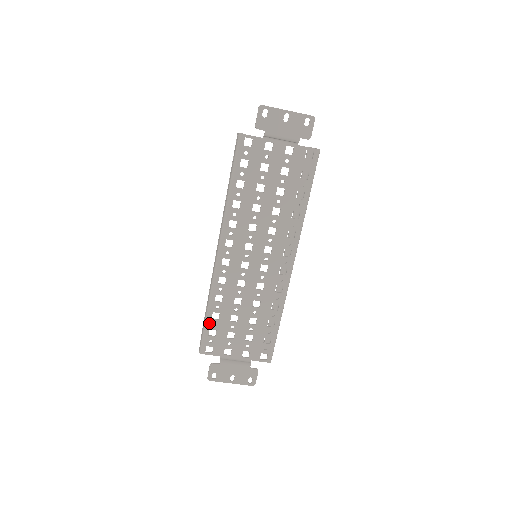
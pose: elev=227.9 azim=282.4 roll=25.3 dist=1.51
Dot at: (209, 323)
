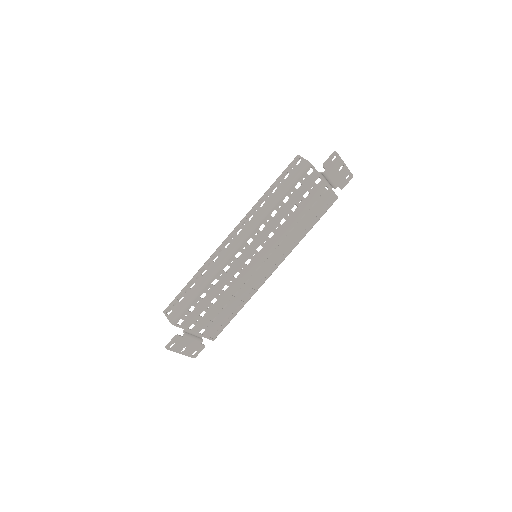
Dot at: (195, 300)
